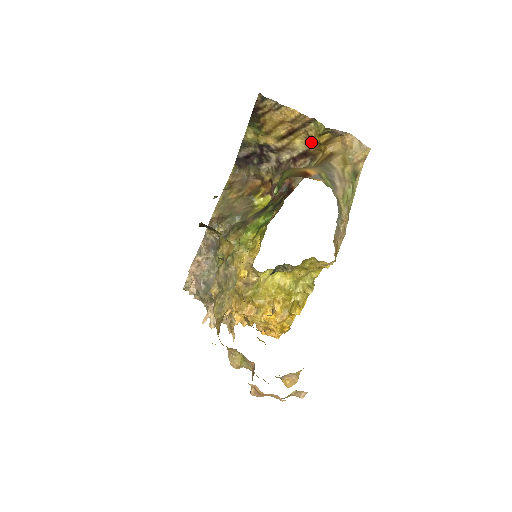
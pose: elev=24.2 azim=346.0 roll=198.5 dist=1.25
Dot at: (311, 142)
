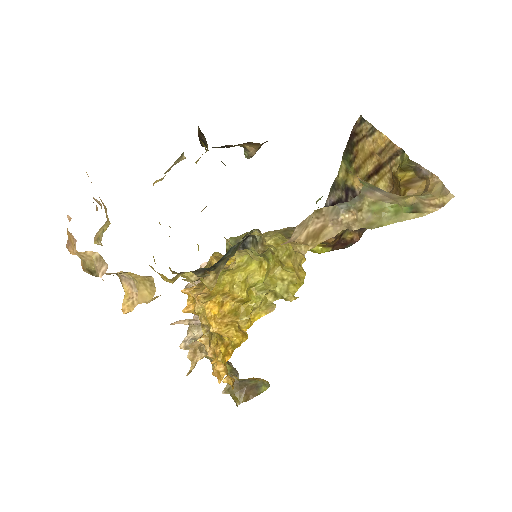
Dot at: (394, 186)
